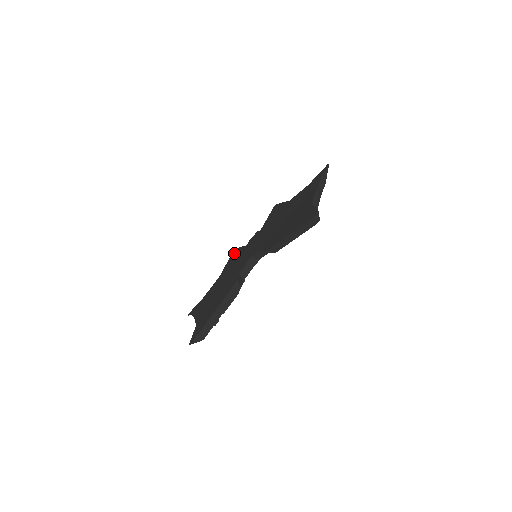
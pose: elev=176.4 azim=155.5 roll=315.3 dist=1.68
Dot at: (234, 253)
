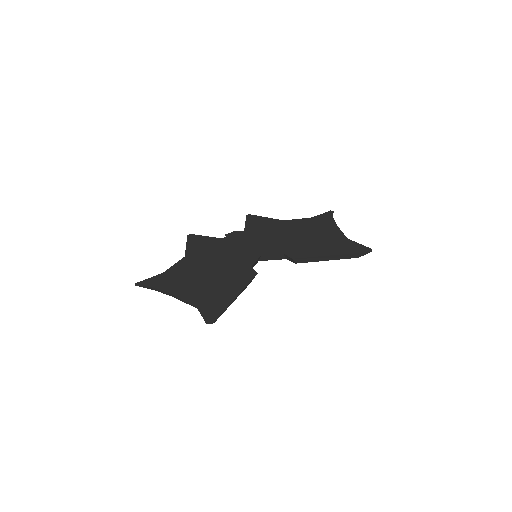
Dot at: (196, 239)
